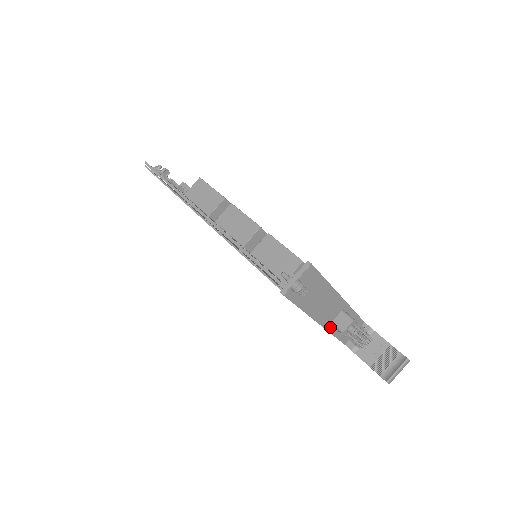
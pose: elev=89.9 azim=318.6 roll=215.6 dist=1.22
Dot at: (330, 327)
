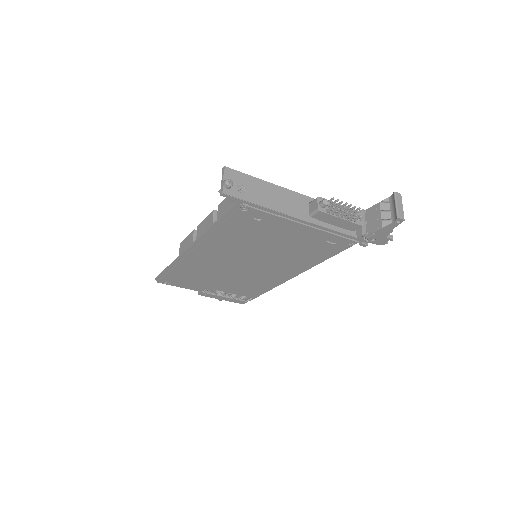
Dot at: (313, 220)
